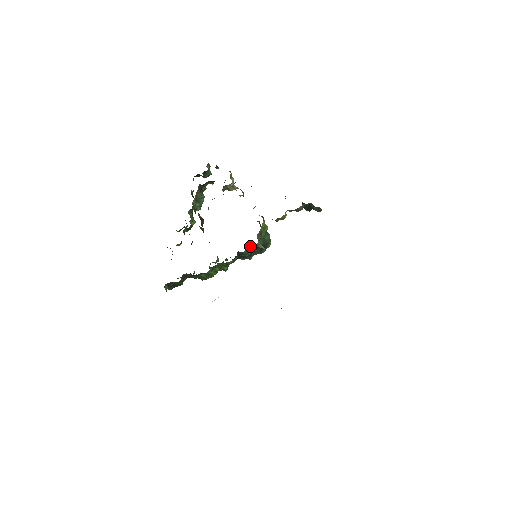
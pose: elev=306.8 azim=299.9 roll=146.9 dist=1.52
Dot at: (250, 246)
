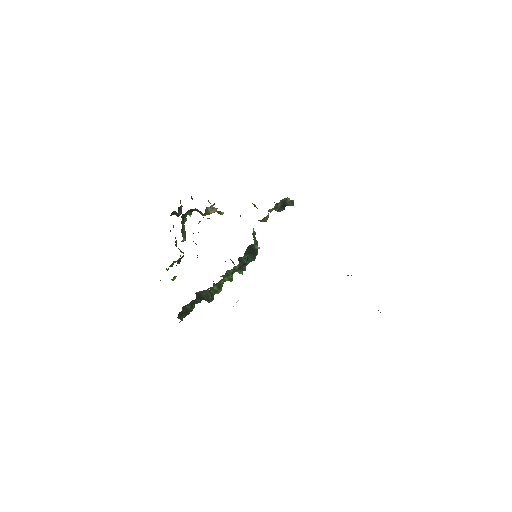
Dot at: (249, 248)
